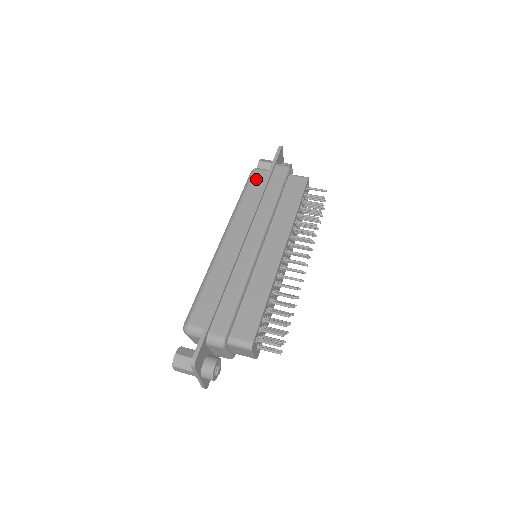
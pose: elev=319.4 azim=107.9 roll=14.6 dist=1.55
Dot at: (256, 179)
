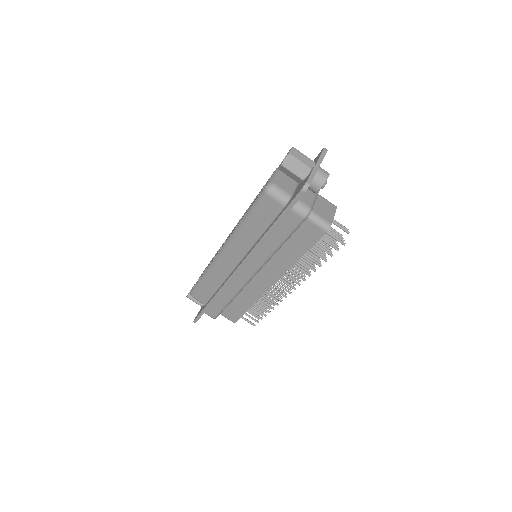
Dot at: (265, 209)
